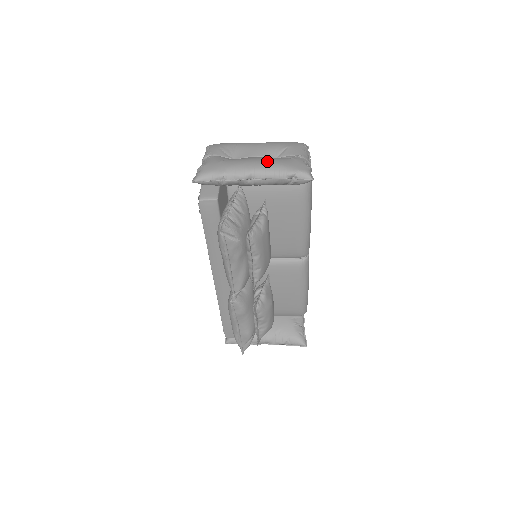
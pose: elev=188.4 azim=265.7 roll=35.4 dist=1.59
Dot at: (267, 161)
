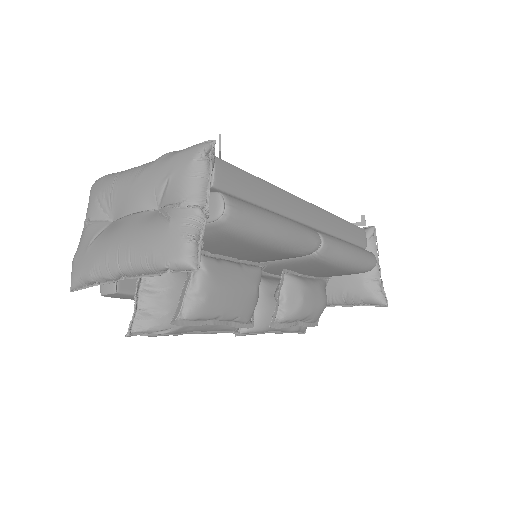
Dot at: (132, 243)
